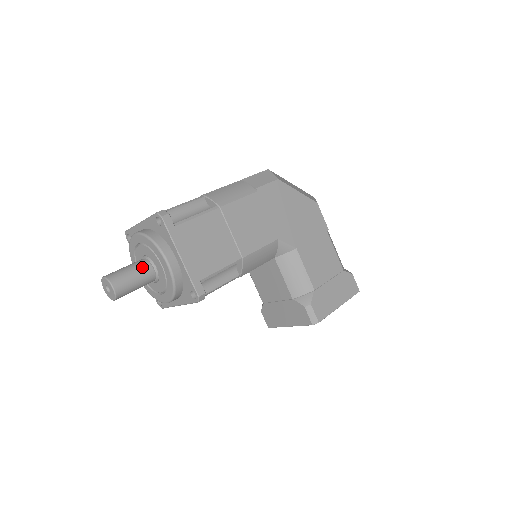
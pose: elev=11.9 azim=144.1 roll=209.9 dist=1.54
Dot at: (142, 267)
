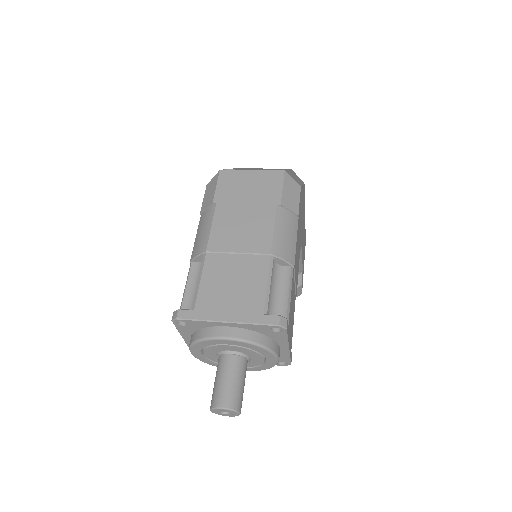
Dot at: (244, 369)
